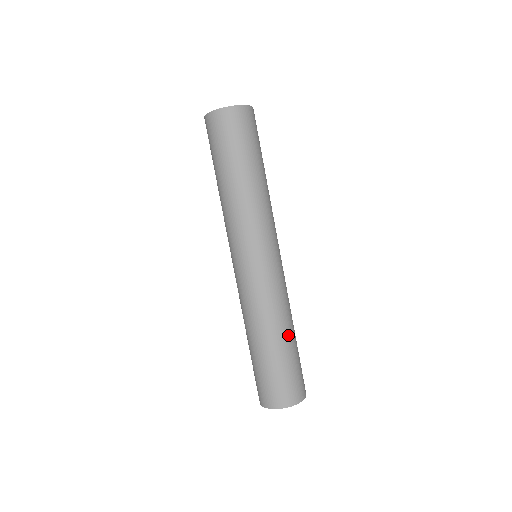
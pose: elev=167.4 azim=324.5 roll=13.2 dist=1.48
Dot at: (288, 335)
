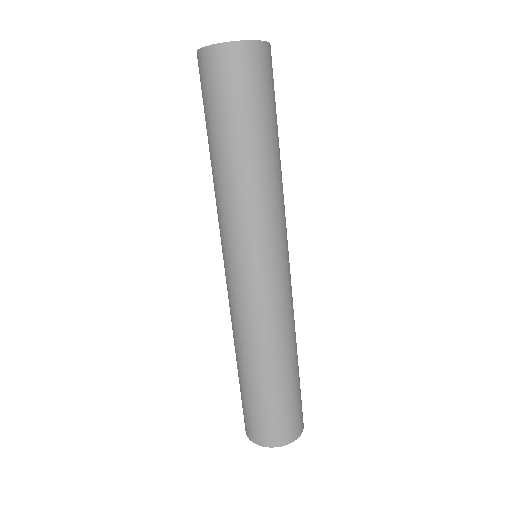
Dot at: occluded
